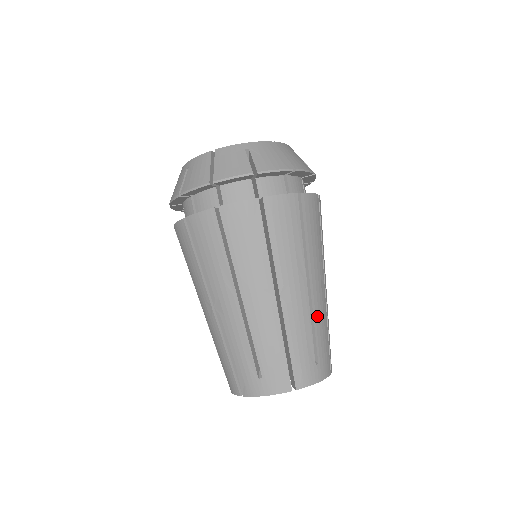
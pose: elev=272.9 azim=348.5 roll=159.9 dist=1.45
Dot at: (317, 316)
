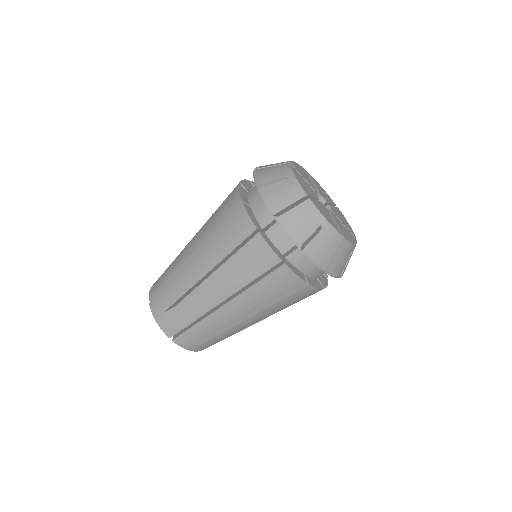
Dot at: (230, 331)
